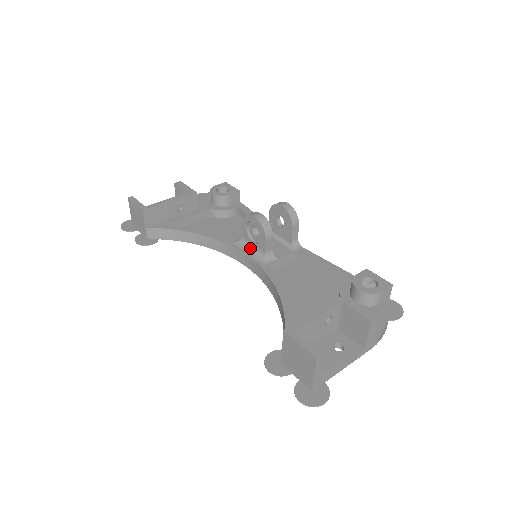
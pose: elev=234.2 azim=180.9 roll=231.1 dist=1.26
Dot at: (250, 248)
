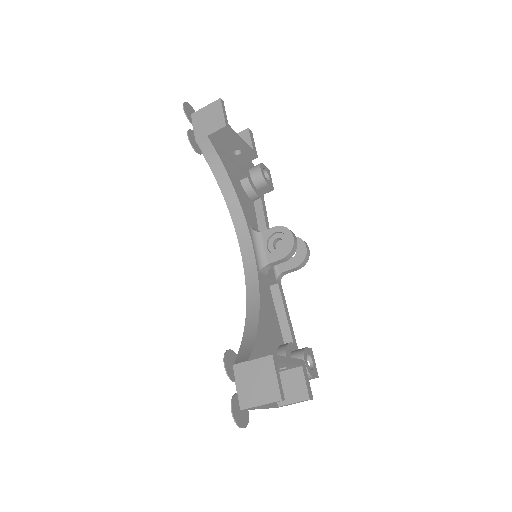
Dot at: (259, 247)
